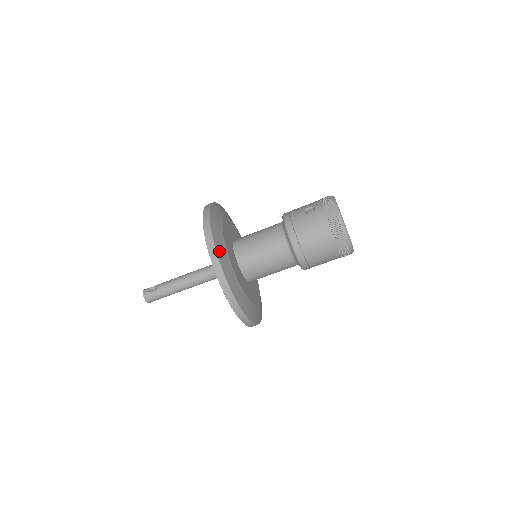
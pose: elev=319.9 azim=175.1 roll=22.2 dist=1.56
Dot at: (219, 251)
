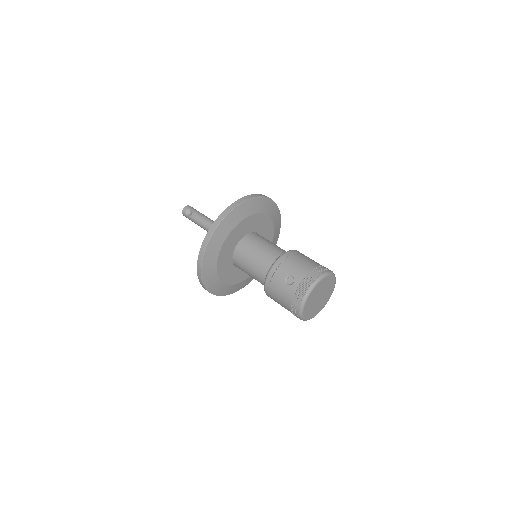
Dot at: (205, 265)
